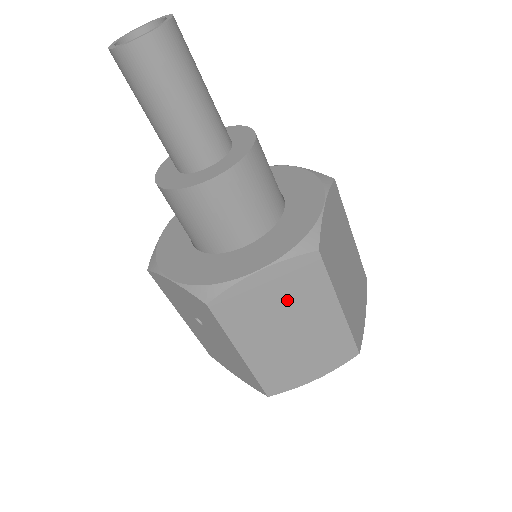
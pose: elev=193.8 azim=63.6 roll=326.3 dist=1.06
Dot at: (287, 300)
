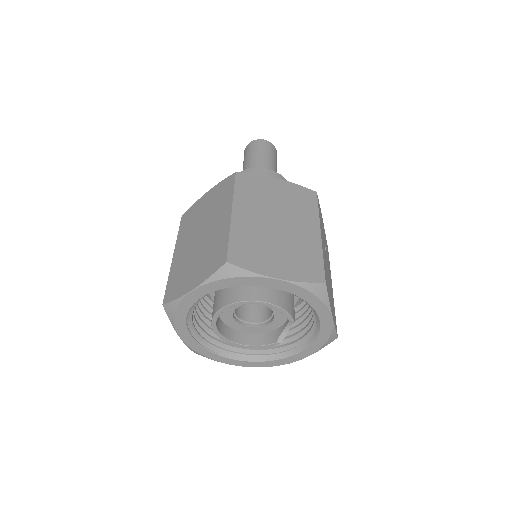
Dot at: (210, 210)
